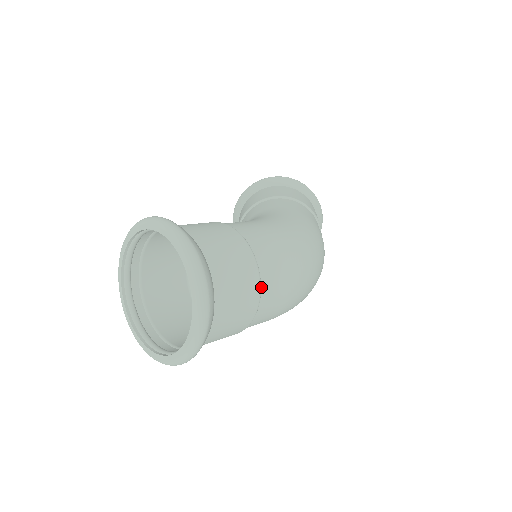
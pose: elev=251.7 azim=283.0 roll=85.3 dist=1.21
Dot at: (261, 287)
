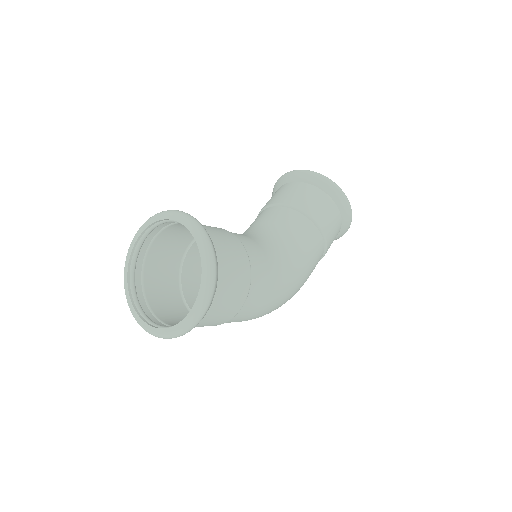
Dot at: occluded
